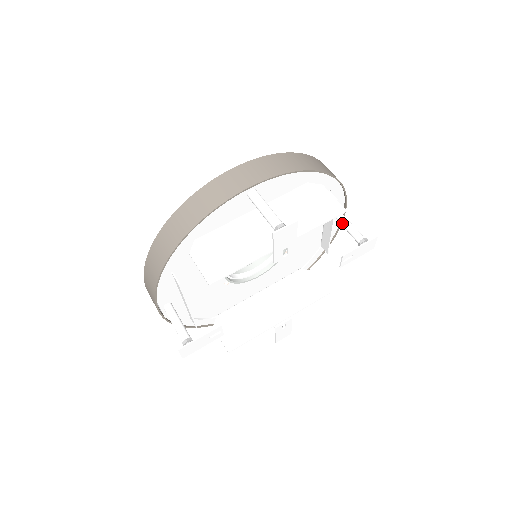
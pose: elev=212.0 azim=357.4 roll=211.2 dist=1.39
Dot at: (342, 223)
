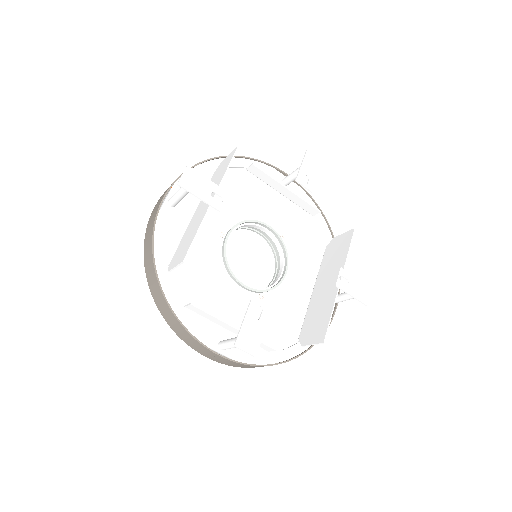
Dot at: (289, 179)
